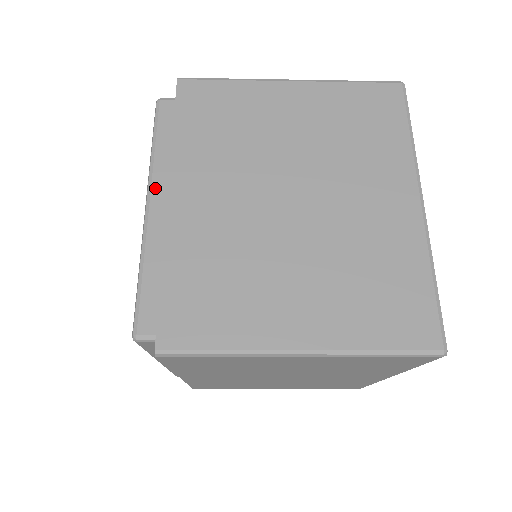
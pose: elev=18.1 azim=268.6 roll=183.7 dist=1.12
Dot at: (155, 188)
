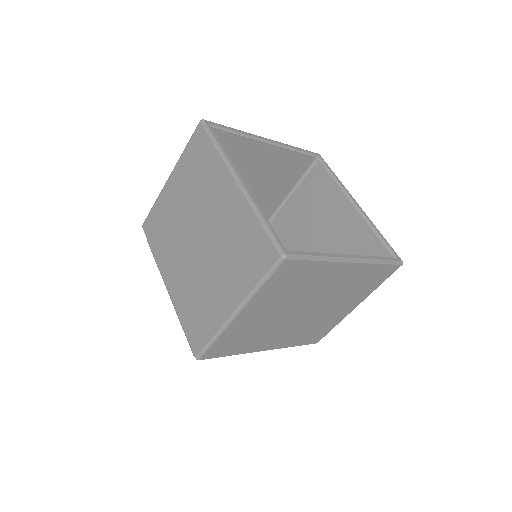
Dot at: occluded
